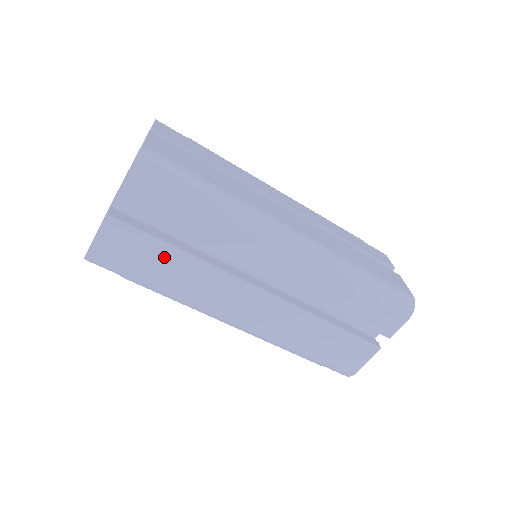
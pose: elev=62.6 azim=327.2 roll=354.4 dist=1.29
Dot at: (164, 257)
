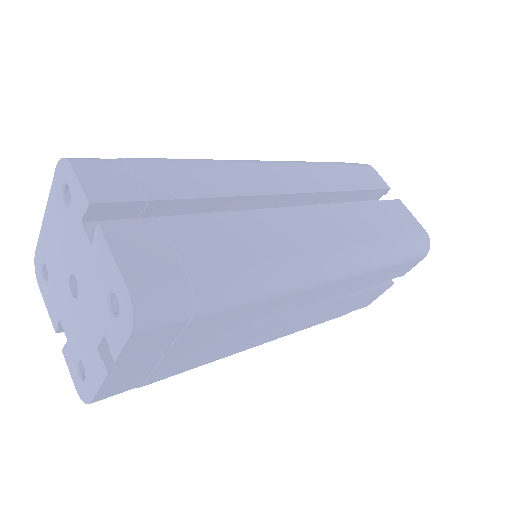
Dot at: (186, 357)
